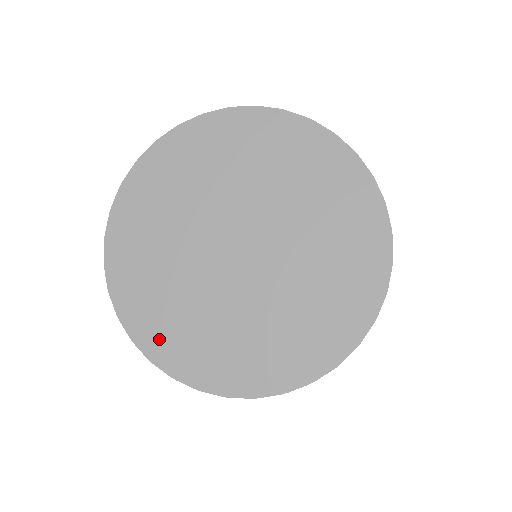
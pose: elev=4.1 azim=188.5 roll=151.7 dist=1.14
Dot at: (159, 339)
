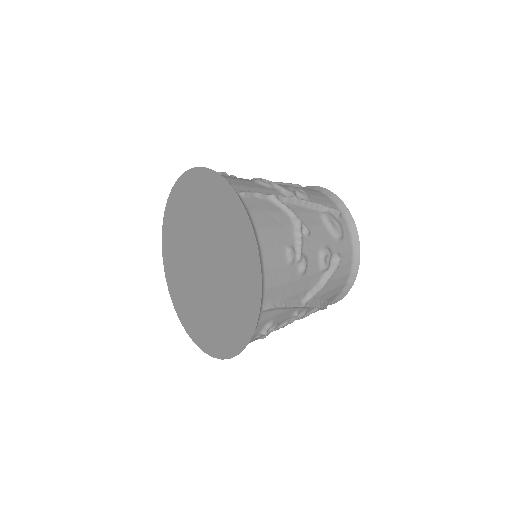
Dot at: (208, 342)
